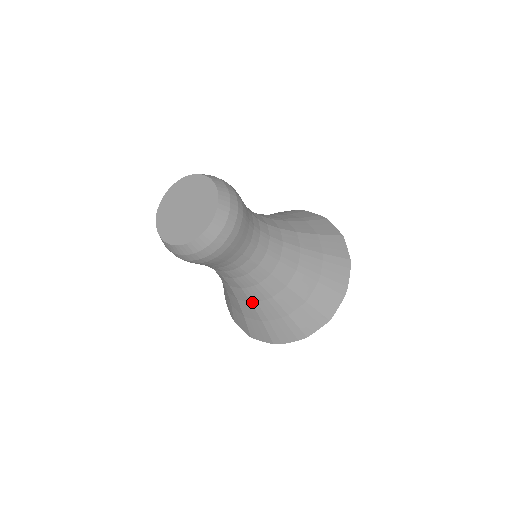
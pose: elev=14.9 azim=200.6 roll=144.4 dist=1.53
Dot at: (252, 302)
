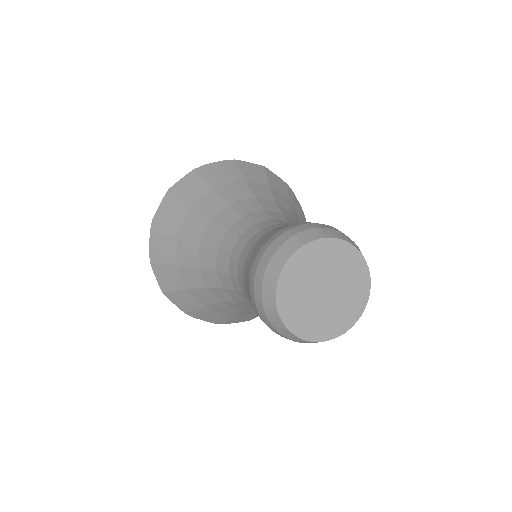
Dot at: (223, 302)
